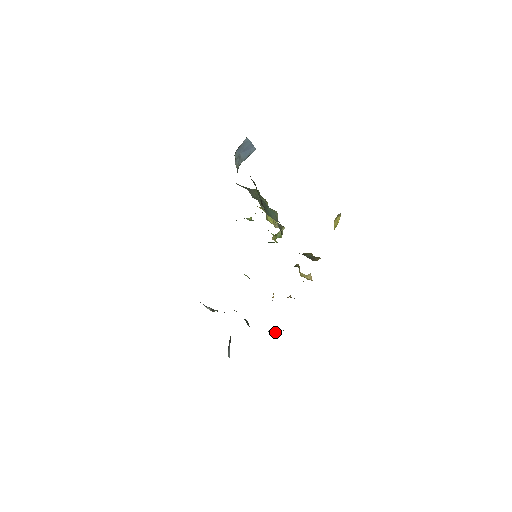
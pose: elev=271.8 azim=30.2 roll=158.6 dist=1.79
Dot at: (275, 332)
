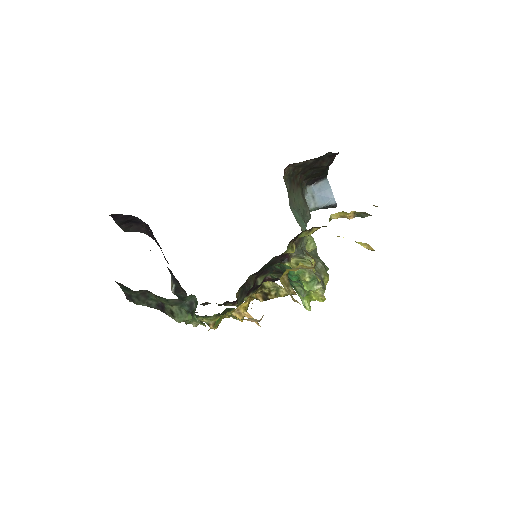
Dot at: (194, 314)
